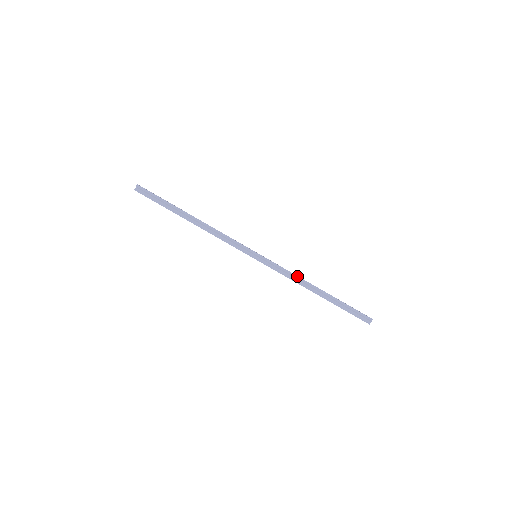
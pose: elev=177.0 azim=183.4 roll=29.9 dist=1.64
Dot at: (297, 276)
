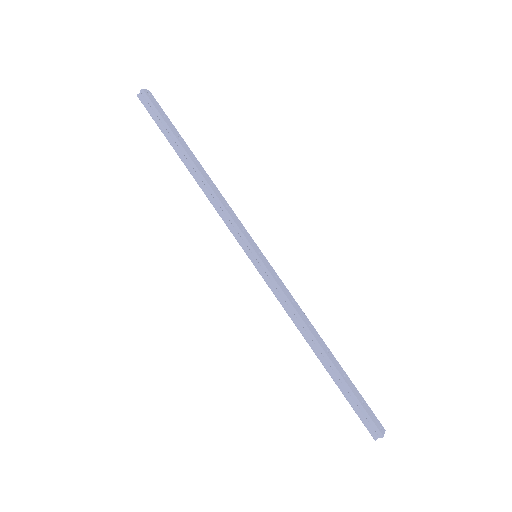
Dot at: (298, 314)
